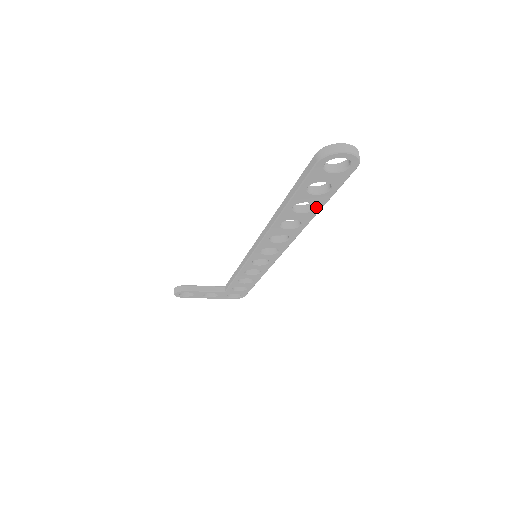
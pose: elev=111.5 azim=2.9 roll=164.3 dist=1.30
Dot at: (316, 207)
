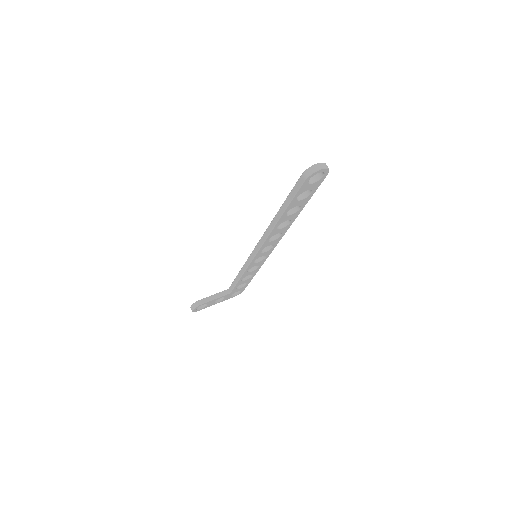
Dot at: (301, 207)
